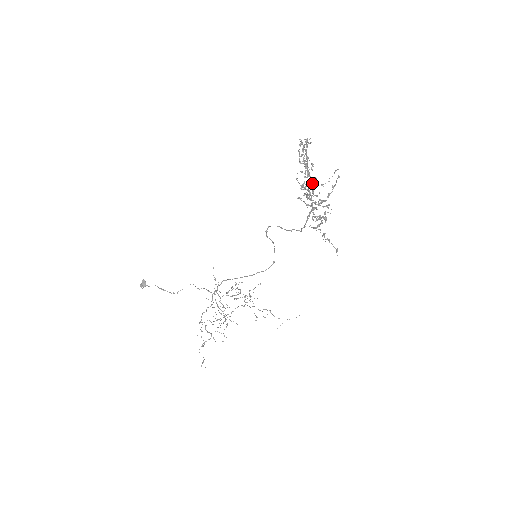
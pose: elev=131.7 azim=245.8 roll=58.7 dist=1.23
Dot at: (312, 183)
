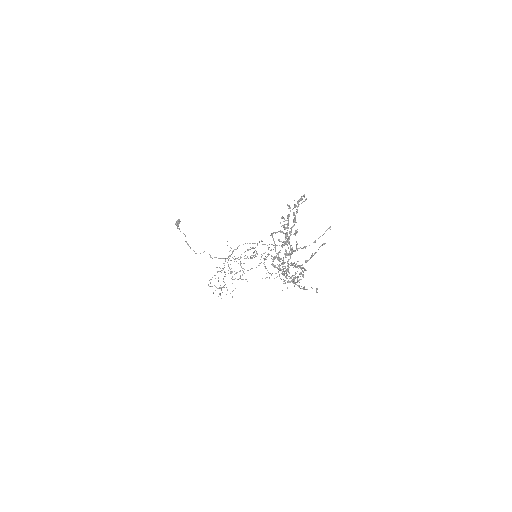
Dot at: (290, 250)
